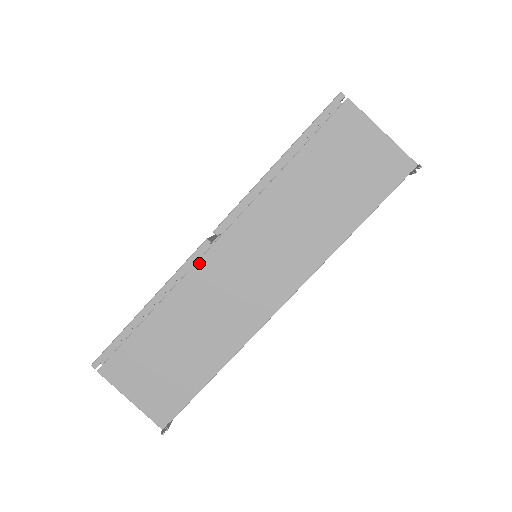
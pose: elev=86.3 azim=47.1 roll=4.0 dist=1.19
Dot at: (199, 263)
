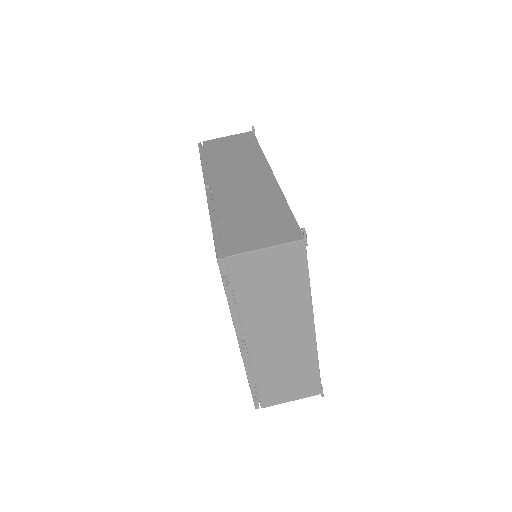
Dot at: (214, 194)
